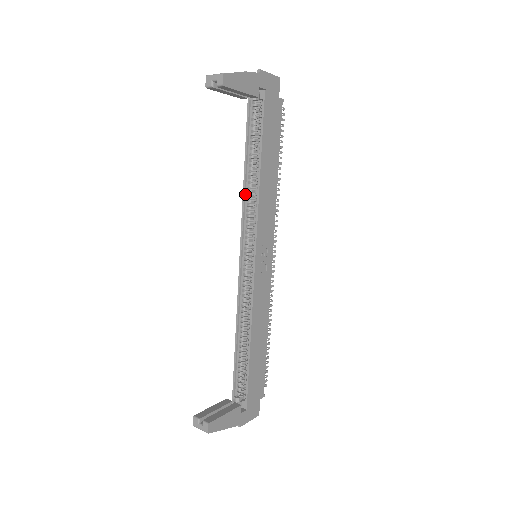
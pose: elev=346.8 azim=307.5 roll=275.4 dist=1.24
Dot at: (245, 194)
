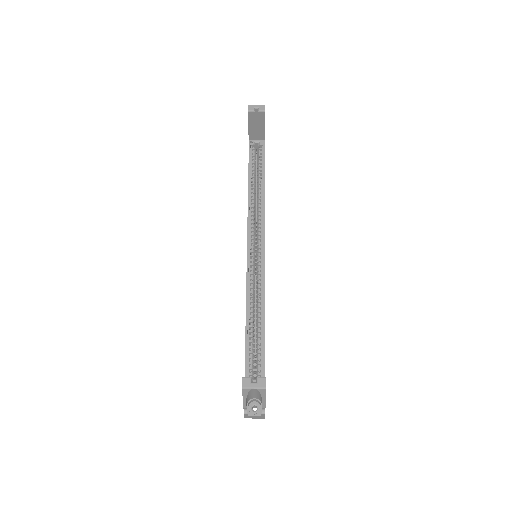
Dot at: (249, 204)
